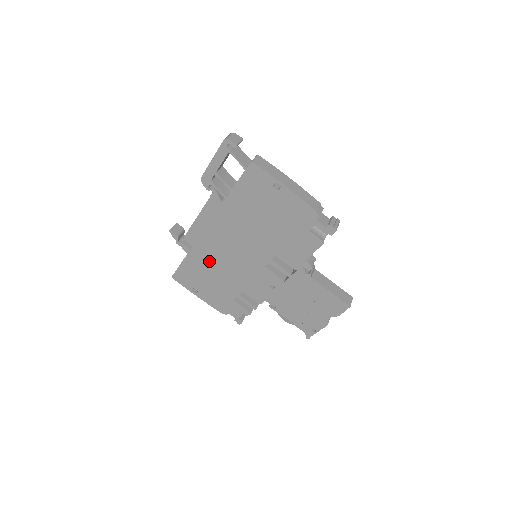
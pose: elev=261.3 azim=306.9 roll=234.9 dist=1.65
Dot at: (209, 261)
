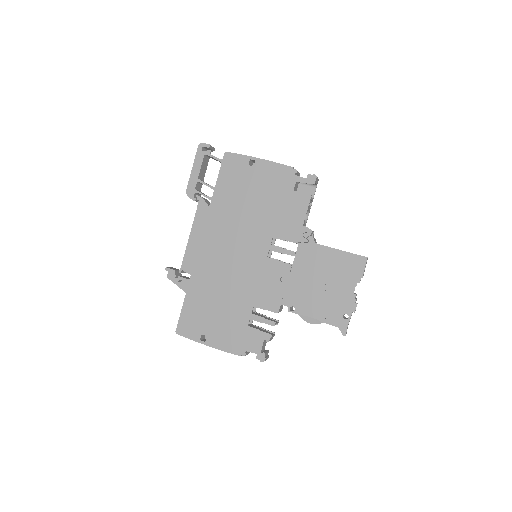
Dot at: (211, 284)
